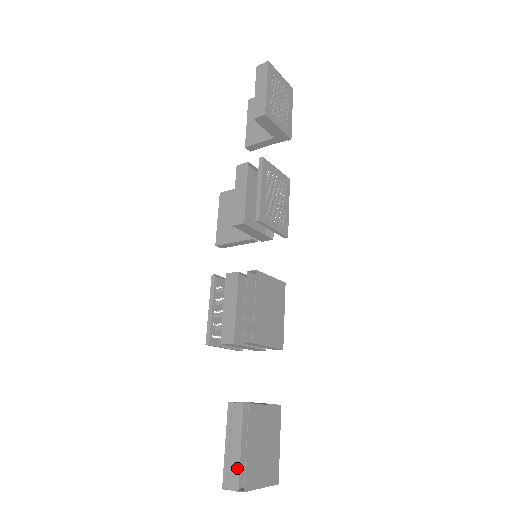
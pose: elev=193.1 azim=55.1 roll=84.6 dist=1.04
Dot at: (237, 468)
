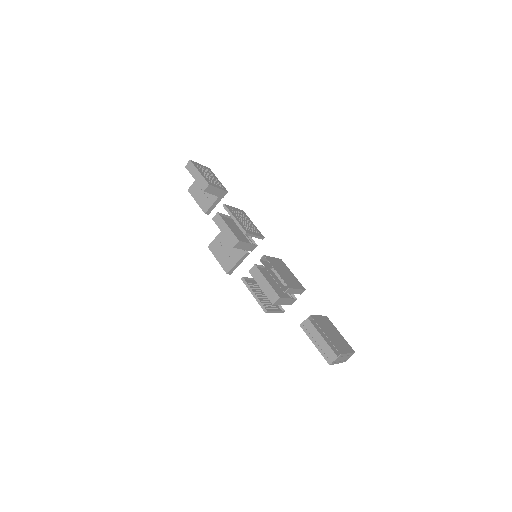
Dot at: (329, 348)
